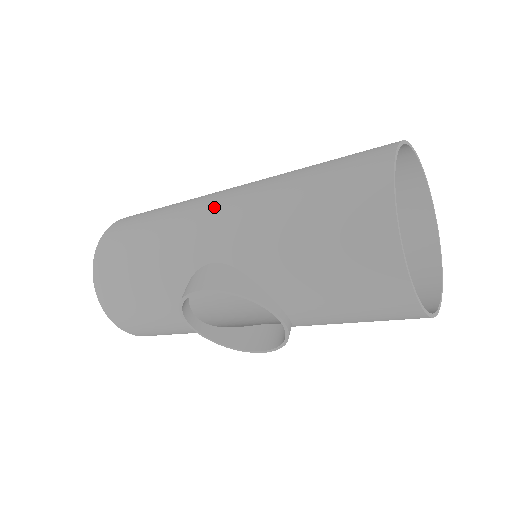
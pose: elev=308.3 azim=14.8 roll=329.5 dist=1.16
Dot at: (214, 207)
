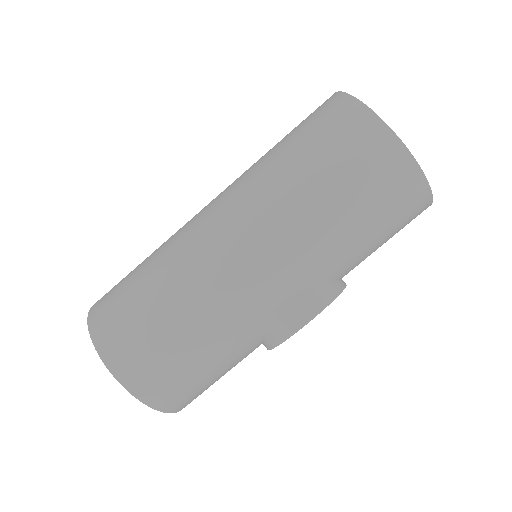
Dot at: (243, 259)
